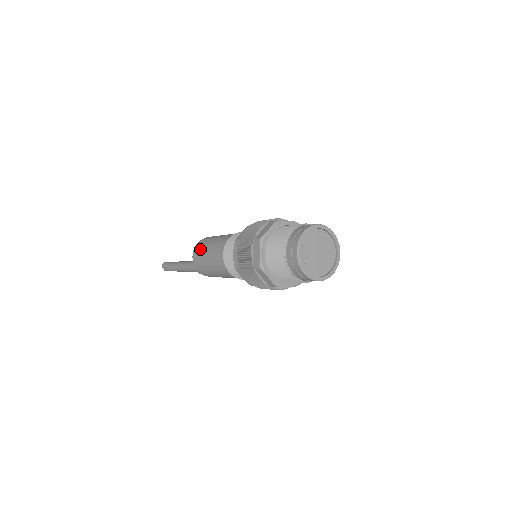
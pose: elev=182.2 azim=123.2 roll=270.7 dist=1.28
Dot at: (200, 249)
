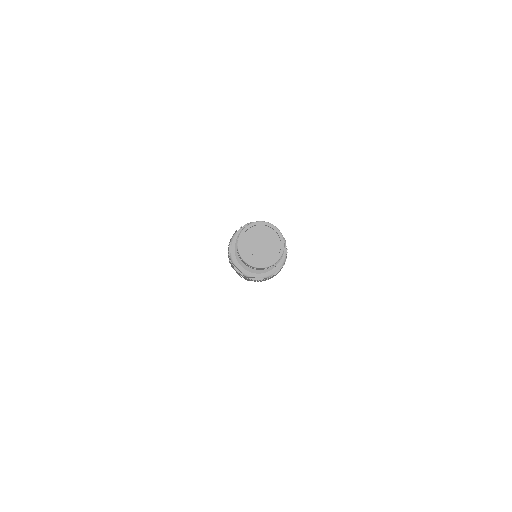
Dot at: occluded
